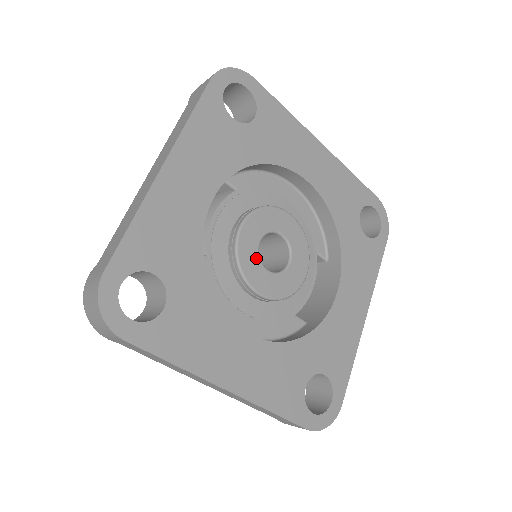
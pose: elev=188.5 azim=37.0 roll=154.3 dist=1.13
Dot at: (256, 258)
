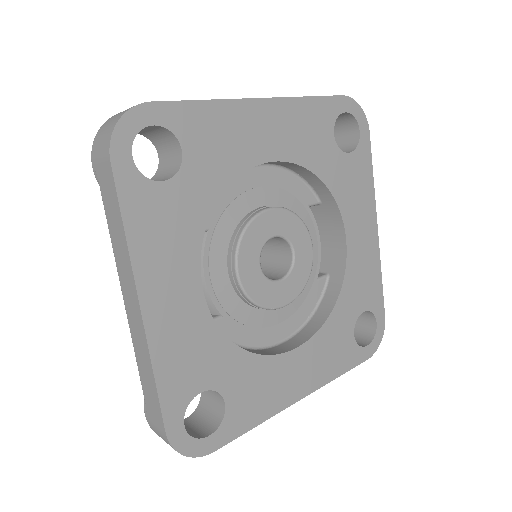
Dot at: (265, 282)
